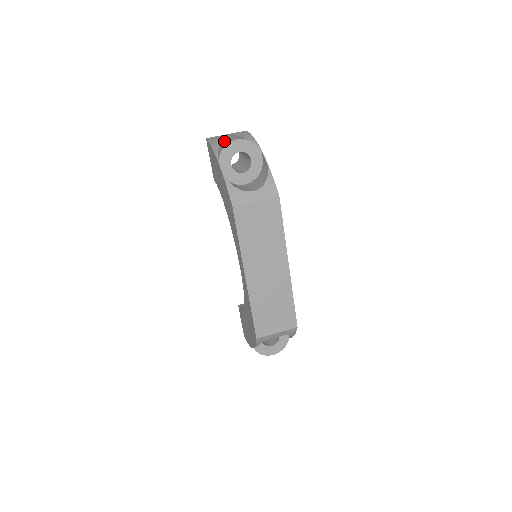
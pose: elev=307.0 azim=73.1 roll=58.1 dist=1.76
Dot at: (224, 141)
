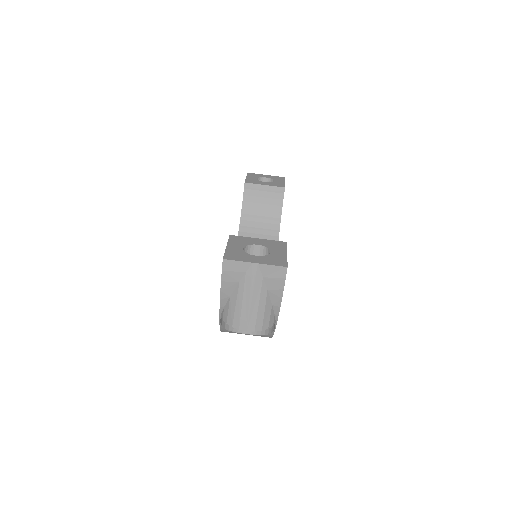
Dot at: (236, 307)
